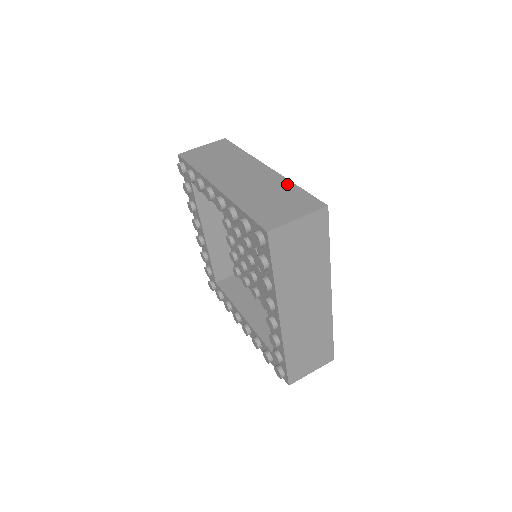
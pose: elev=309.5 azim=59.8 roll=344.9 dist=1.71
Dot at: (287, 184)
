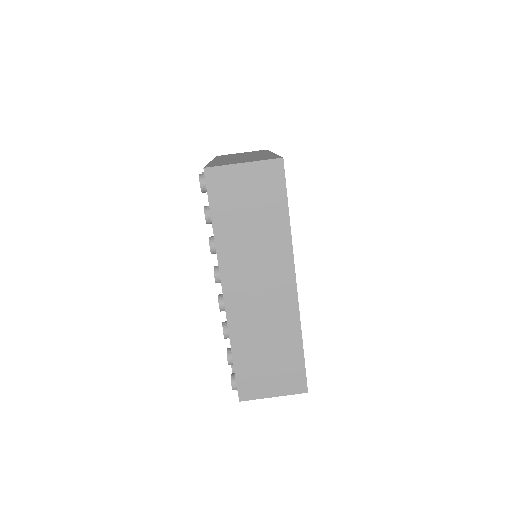
Dot at: (270, 155)
